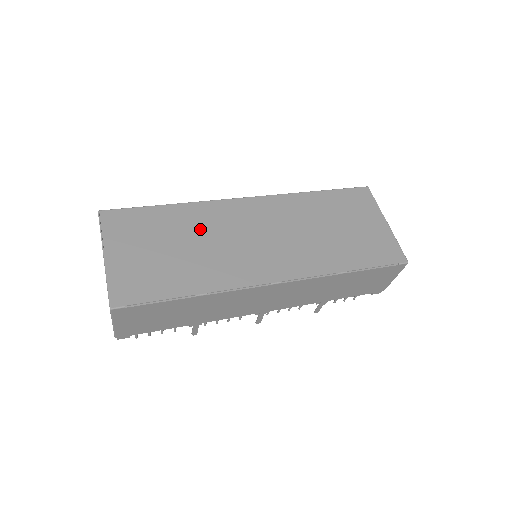
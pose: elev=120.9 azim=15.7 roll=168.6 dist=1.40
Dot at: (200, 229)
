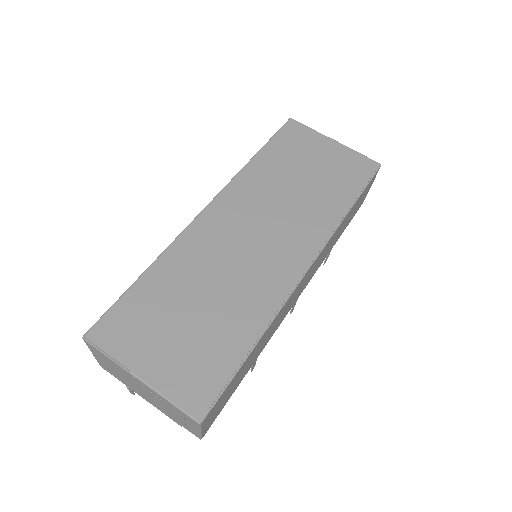
Dot at: (198, 273)
